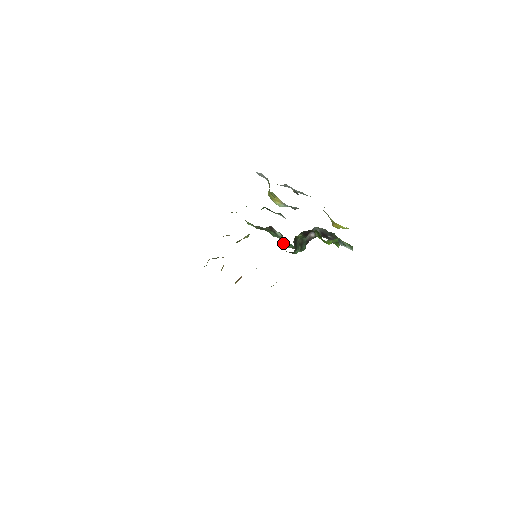
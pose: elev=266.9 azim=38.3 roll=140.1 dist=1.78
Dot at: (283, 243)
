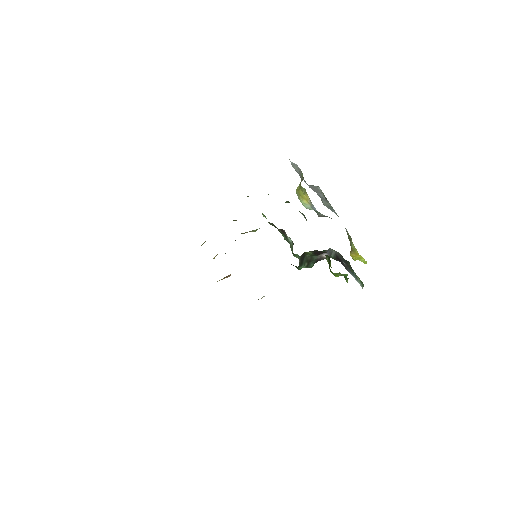
Dot at: (292, 251)
